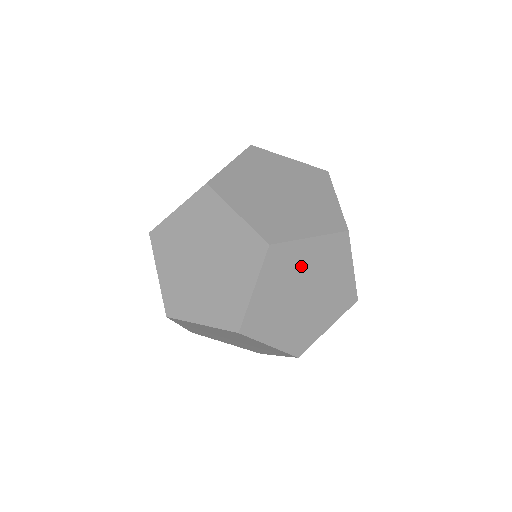
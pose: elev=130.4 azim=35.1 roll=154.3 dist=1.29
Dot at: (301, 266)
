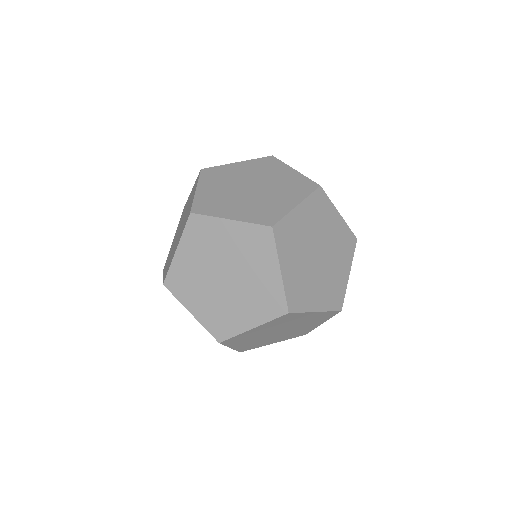
Dot at: (303, 232)
